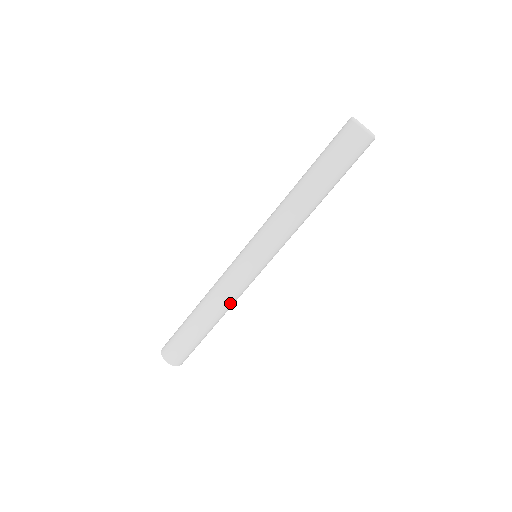
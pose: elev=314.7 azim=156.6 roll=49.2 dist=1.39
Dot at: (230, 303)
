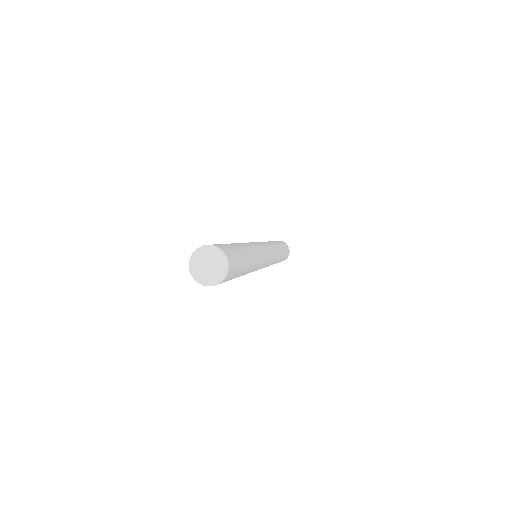
Dot at: (258, 260)
